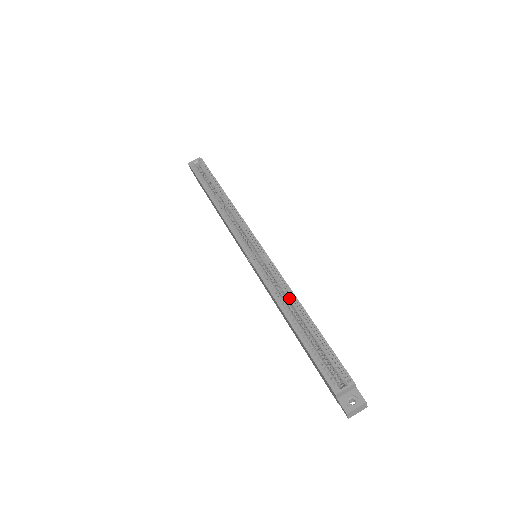
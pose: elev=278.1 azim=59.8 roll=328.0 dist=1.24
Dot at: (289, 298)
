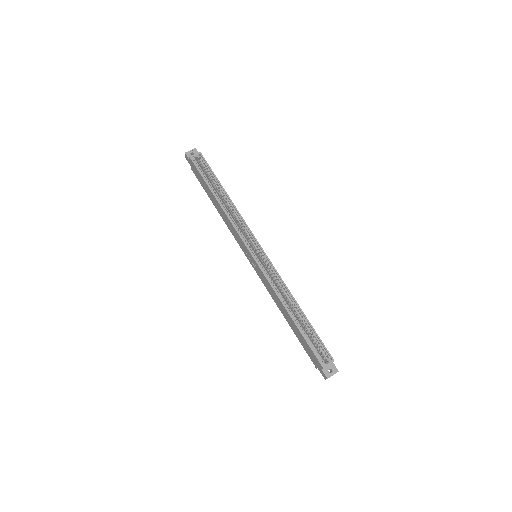
Dot at: (288, 297)
